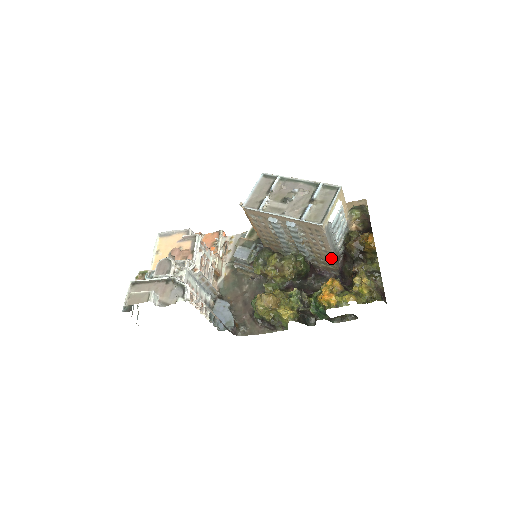
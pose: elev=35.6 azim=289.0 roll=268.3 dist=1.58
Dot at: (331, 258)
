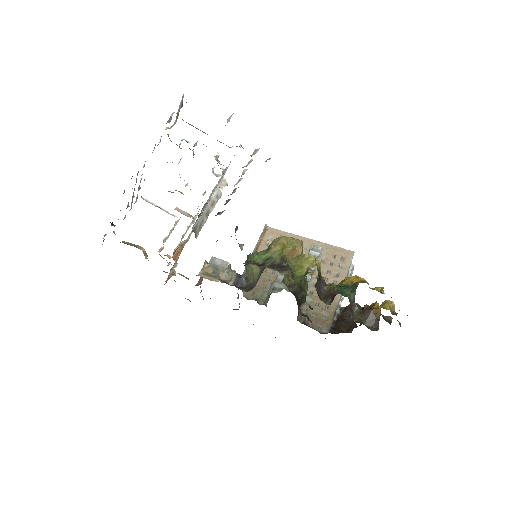
Dot at: (334, 301)
